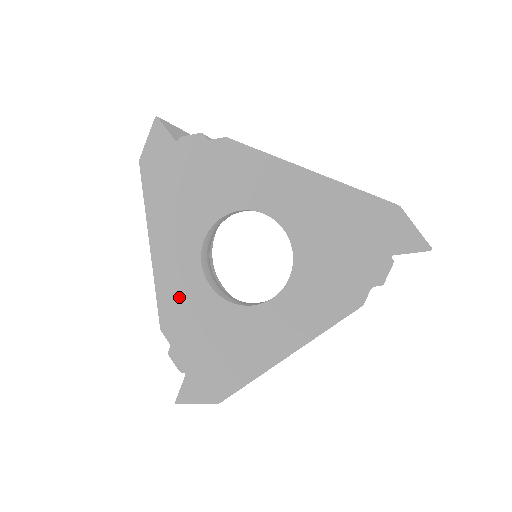
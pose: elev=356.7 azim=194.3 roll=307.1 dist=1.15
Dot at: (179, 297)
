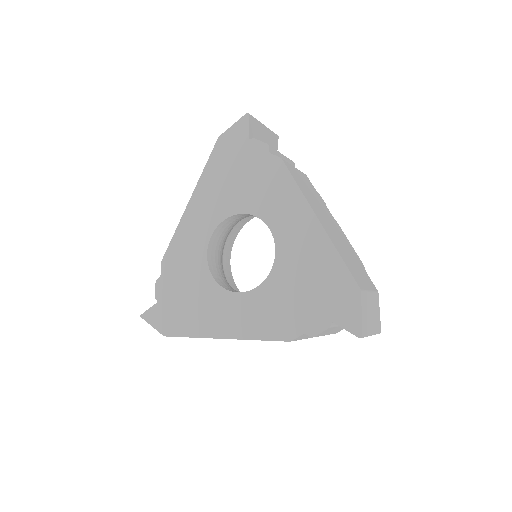
Dot at: (185, 248)
